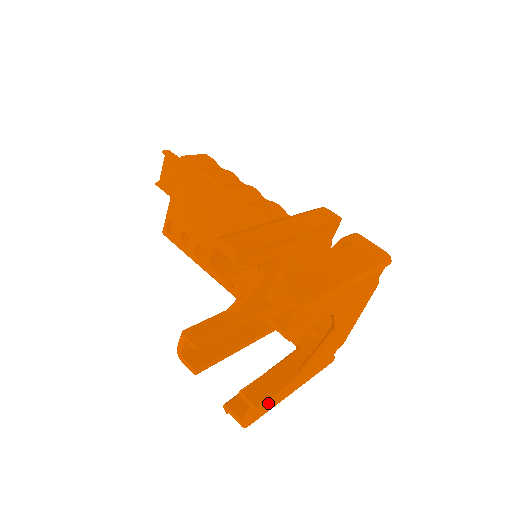
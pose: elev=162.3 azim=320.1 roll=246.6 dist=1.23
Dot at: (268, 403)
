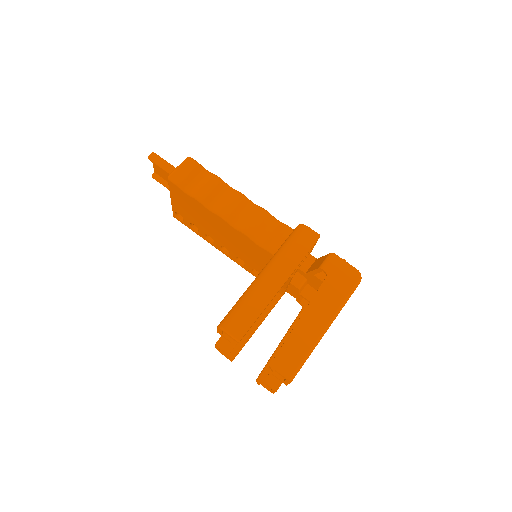
Dot at: occluded
